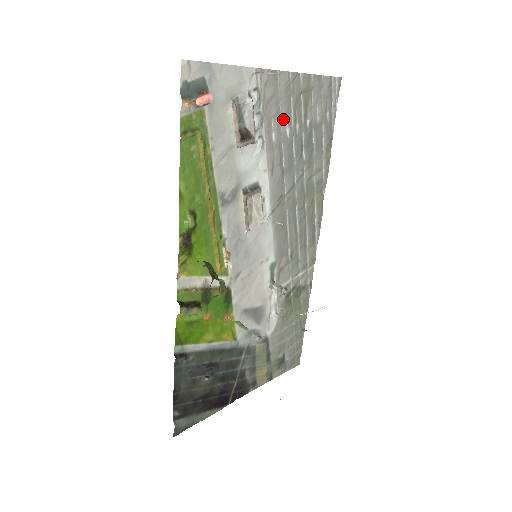
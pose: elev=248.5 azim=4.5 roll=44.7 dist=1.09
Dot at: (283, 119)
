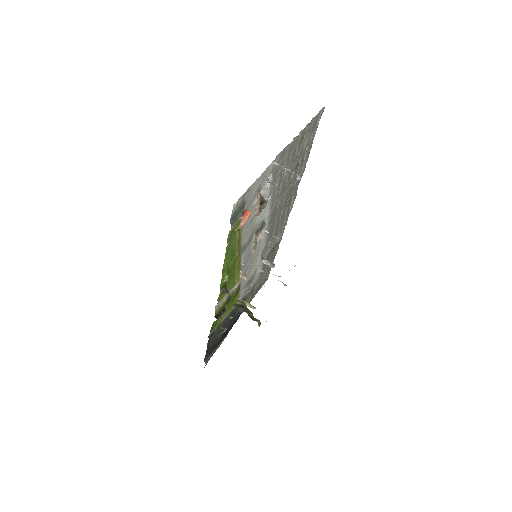
Dot at: (284, 170)
